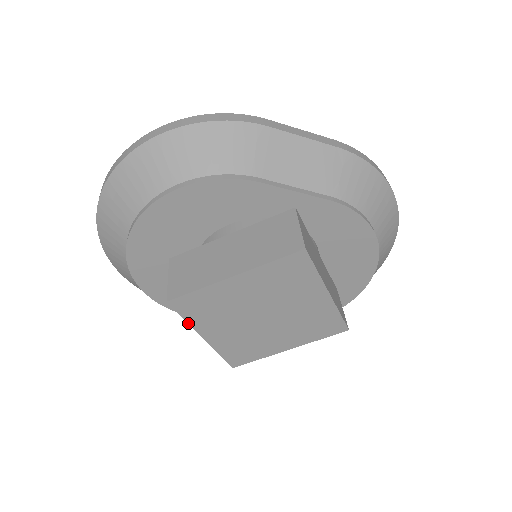
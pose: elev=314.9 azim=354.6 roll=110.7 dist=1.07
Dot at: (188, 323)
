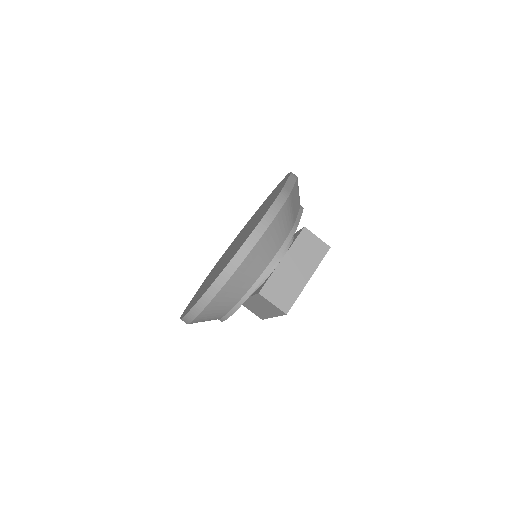
Dot at: occluded
